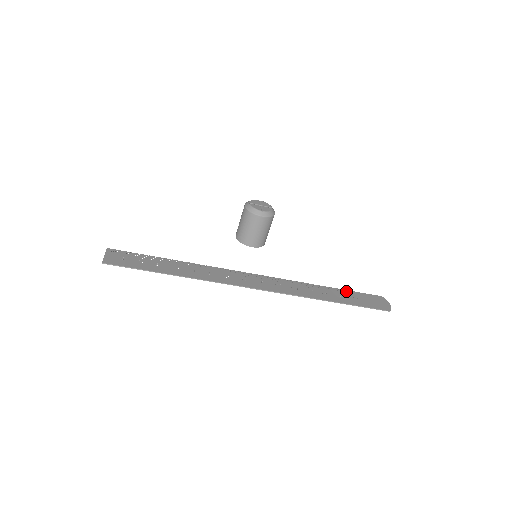
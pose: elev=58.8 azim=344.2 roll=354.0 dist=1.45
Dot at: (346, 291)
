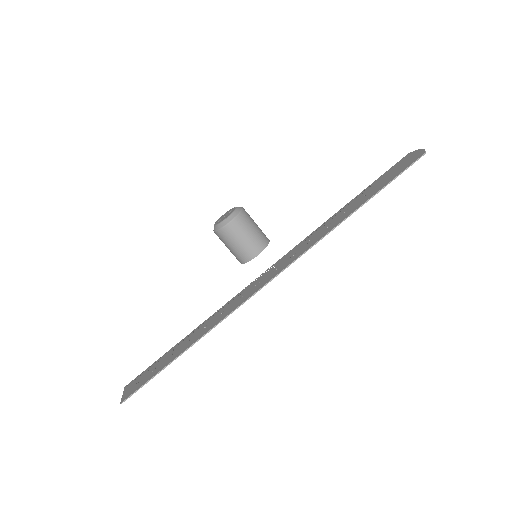
Dot at: (366, 189)
